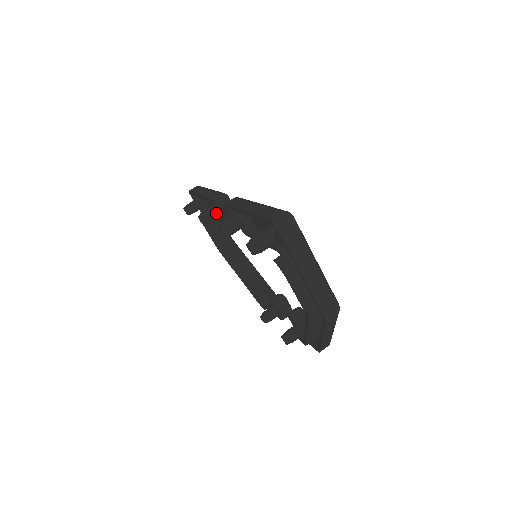
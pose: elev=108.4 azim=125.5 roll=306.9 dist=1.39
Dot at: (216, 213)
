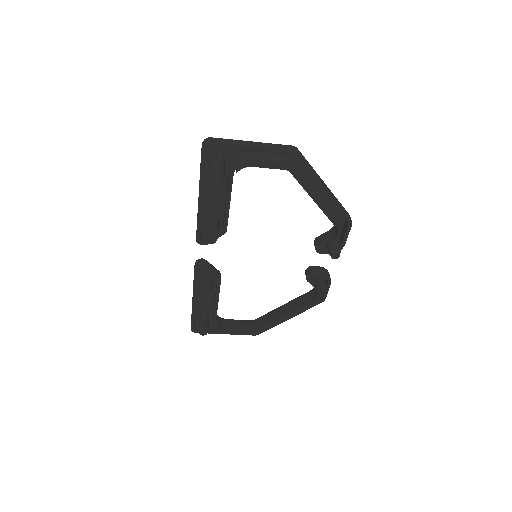
Dot at: (209, 278)
